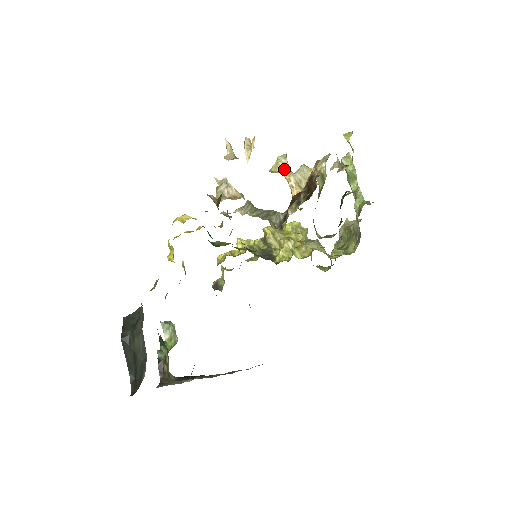
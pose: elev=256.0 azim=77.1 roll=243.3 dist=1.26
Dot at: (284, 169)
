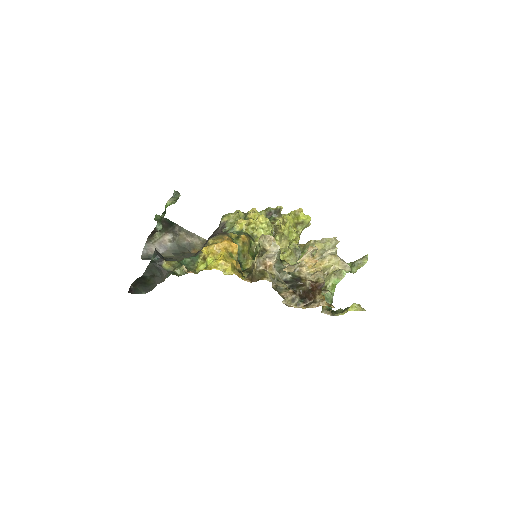
Dot at: (321, 251)
